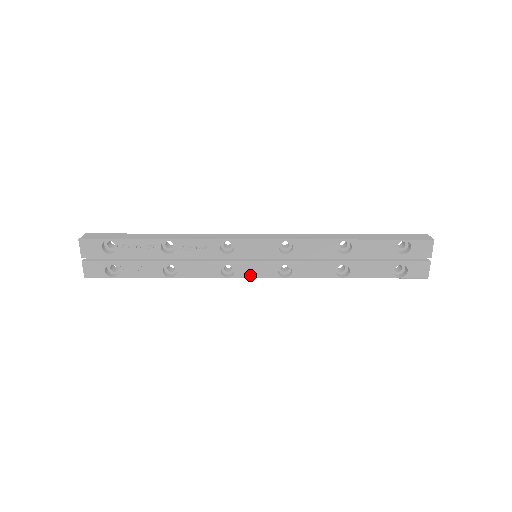
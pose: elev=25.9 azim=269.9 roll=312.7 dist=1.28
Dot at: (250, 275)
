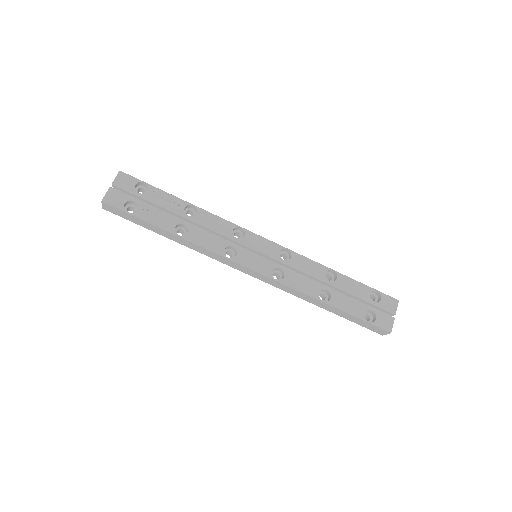
Dot at: (248, 264)
